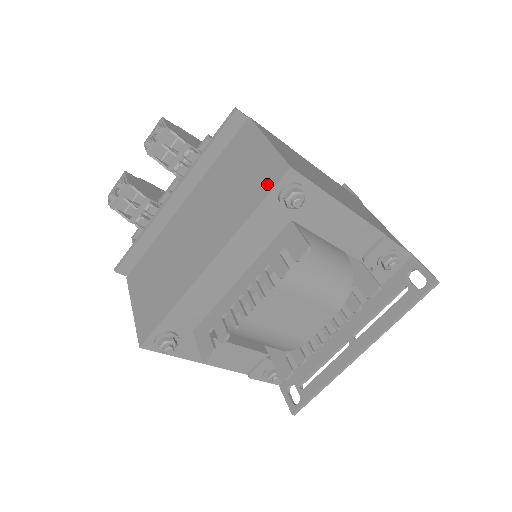
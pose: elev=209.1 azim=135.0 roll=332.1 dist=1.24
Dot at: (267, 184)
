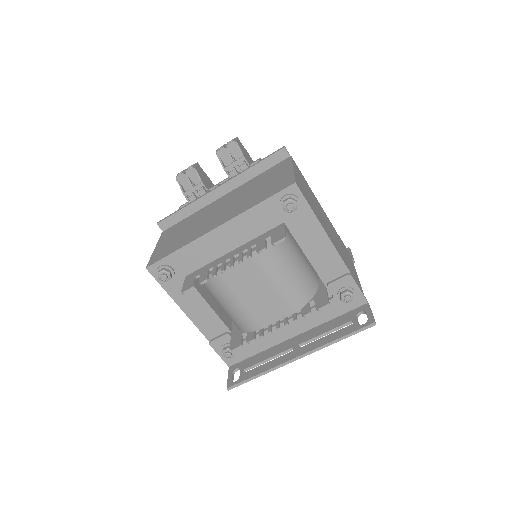
Dot at: (277, 189)
